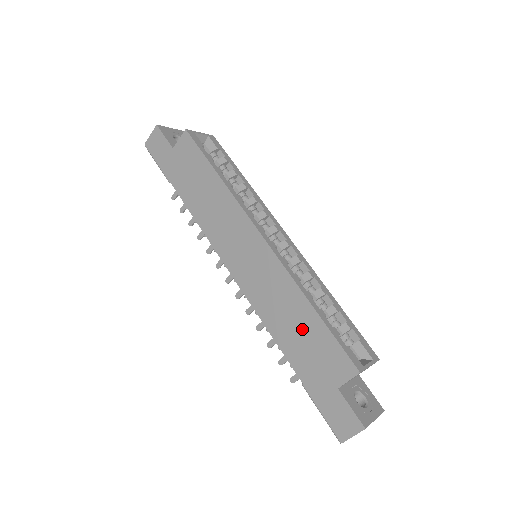
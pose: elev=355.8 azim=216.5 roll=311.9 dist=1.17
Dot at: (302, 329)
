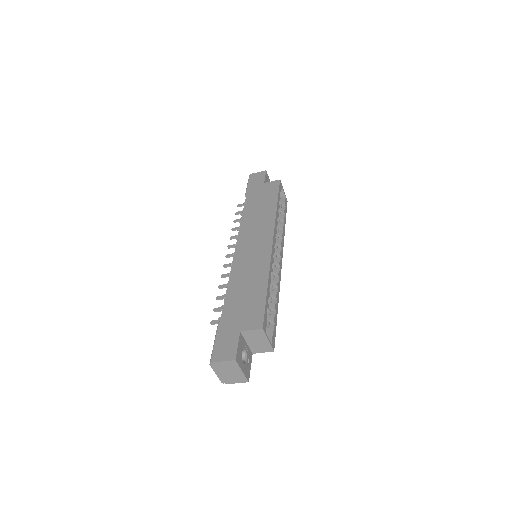
Dot at: (250, 292)
